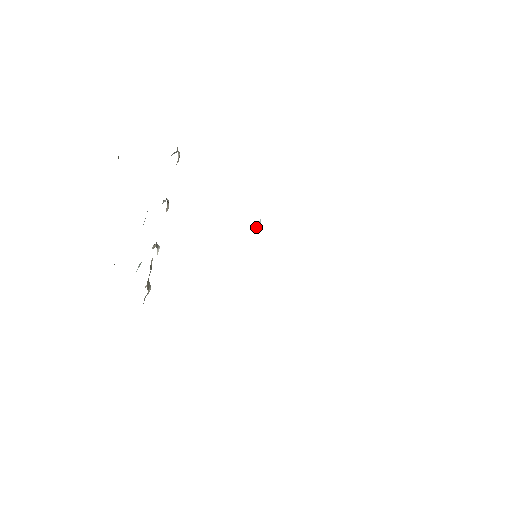
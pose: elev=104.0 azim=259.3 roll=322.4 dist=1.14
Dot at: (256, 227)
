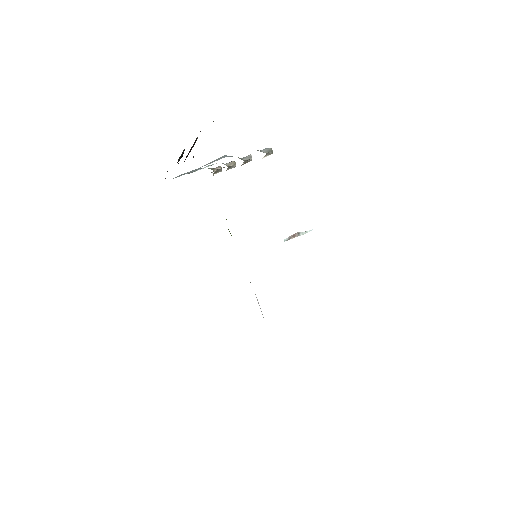
Dot at: (291, 236)
